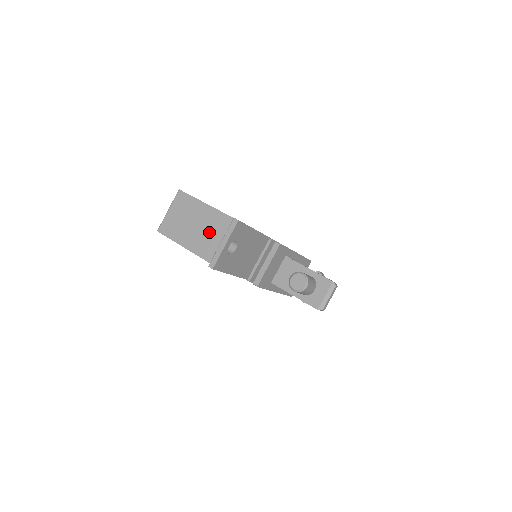
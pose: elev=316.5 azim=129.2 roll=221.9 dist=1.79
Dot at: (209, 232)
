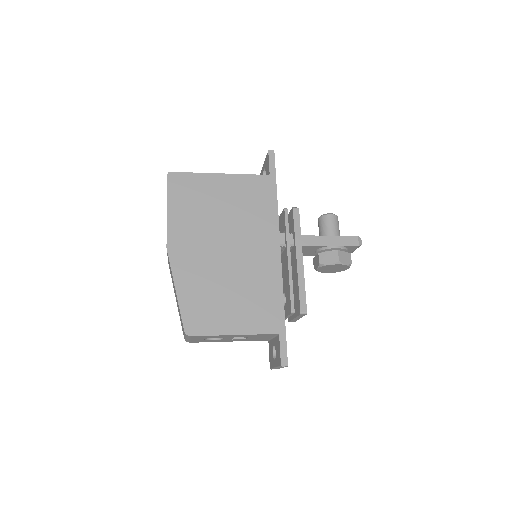
Dot at: occluded
